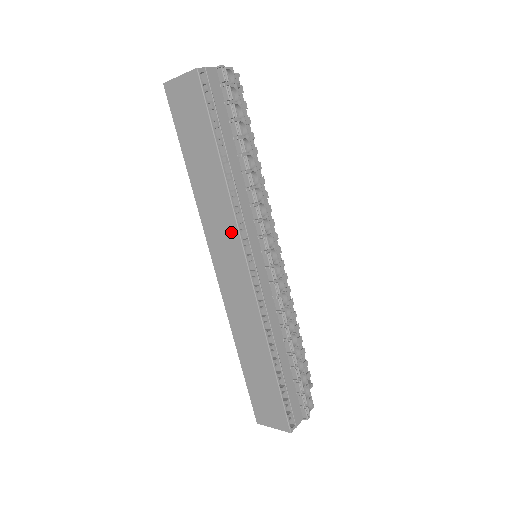
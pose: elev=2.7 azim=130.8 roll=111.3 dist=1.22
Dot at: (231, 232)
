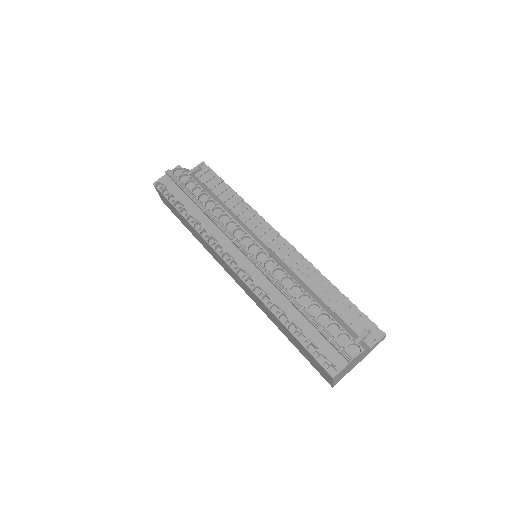
Dot at: (214, 252)
